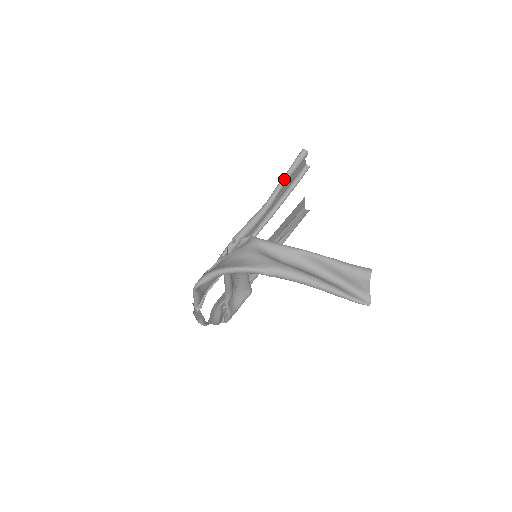
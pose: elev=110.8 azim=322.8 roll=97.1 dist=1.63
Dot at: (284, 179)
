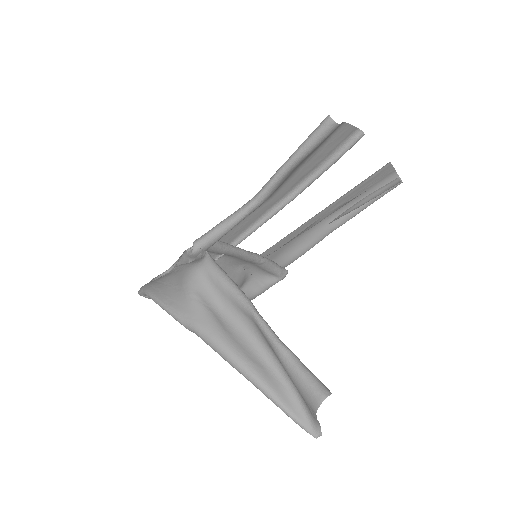
Dot at: (284, 166)
